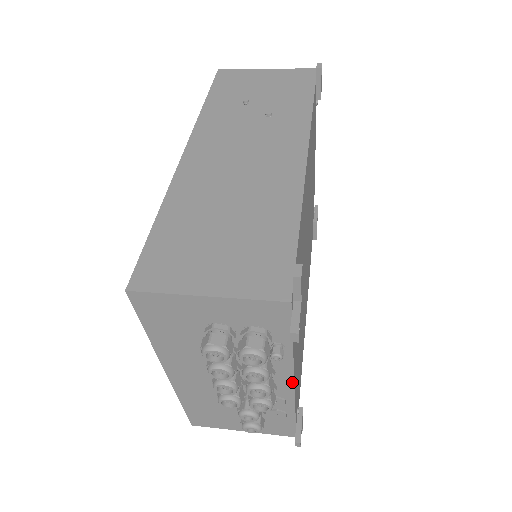
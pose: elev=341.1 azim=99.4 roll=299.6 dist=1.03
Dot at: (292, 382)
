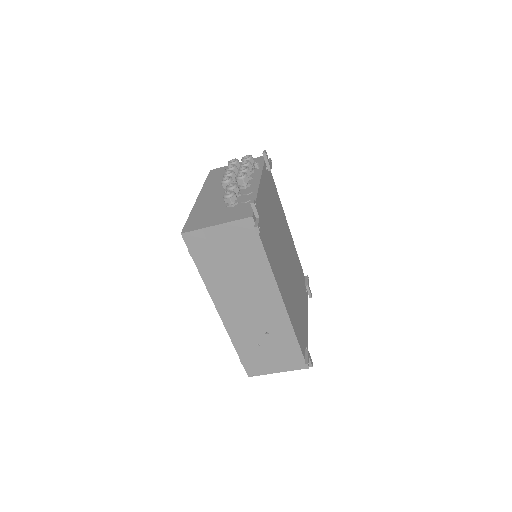
Dot at: (259, 180)
